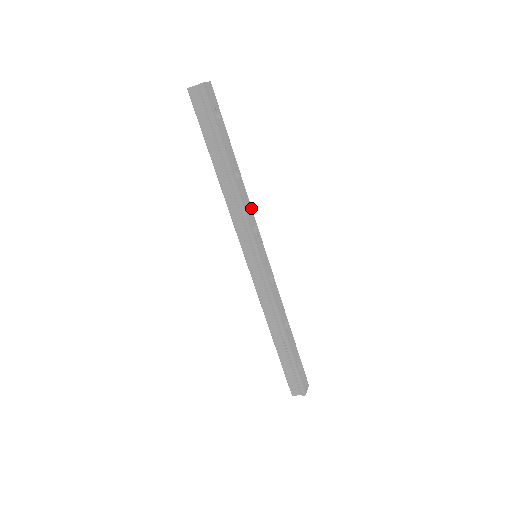
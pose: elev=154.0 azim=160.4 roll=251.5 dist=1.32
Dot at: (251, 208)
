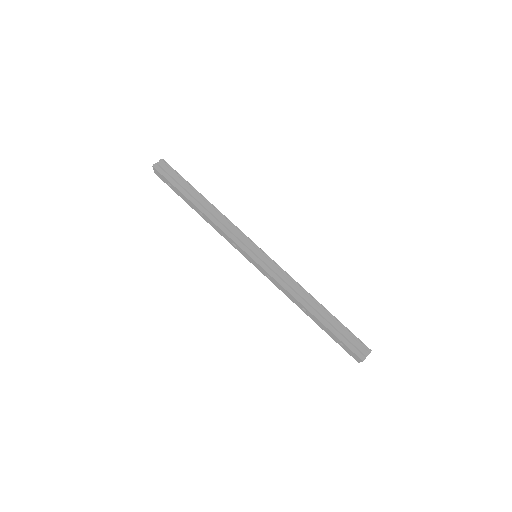
Dot at: occluded
